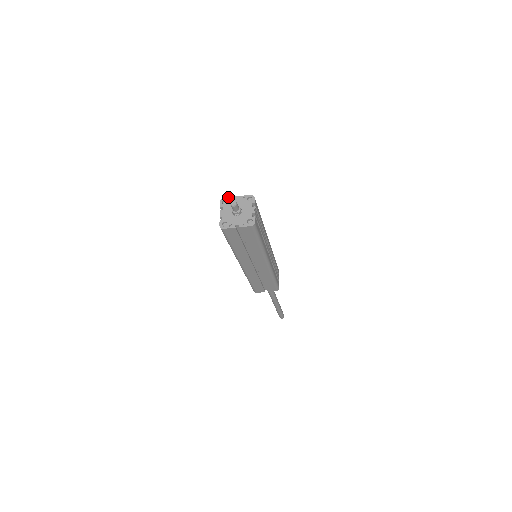
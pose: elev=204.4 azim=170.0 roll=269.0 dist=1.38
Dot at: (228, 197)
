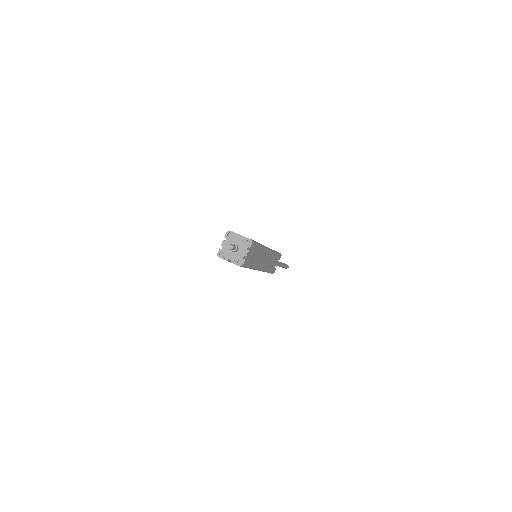
Dot at: (233, 232)
